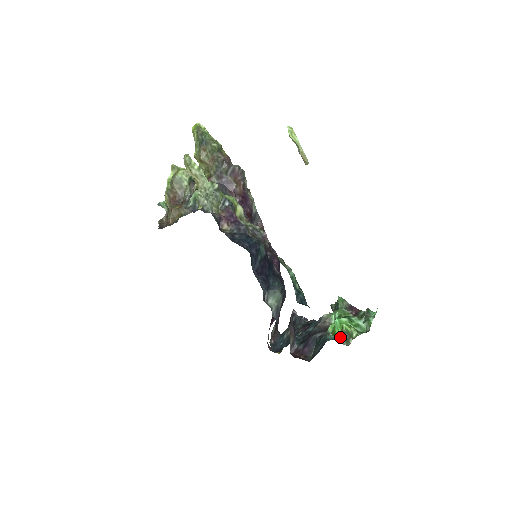
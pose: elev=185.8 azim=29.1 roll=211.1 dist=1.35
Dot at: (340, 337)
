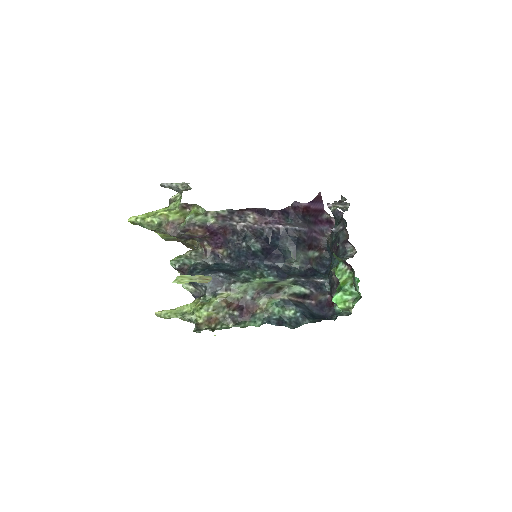
Dot at: occluded
